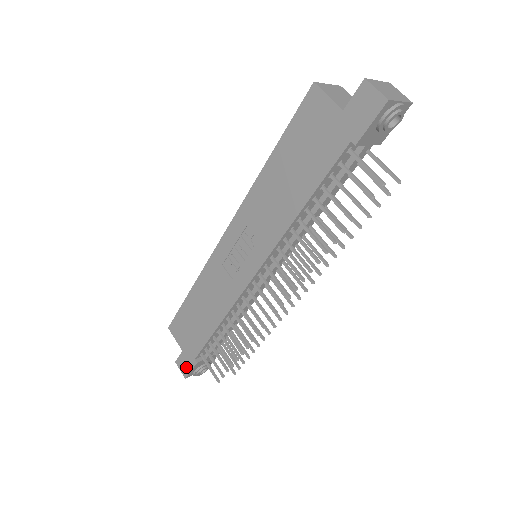
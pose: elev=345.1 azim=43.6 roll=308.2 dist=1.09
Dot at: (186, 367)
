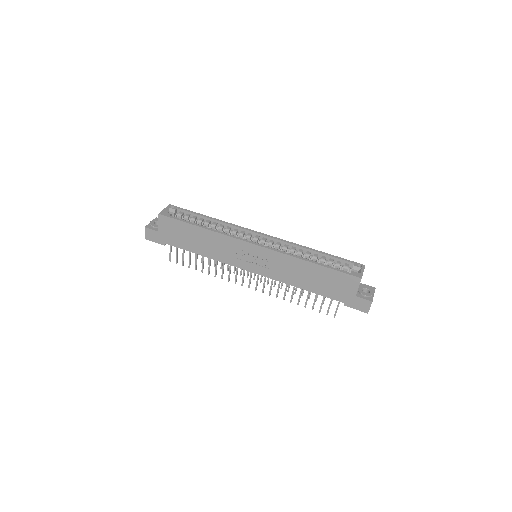
Dot at: (153, 238)
